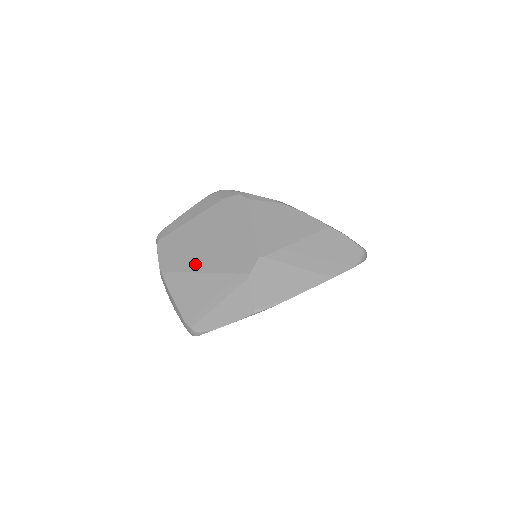
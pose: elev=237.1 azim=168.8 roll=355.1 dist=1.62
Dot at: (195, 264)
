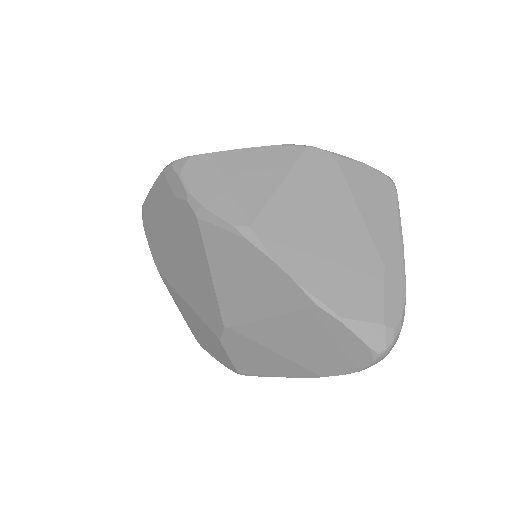
Dot at: (177, 285)
